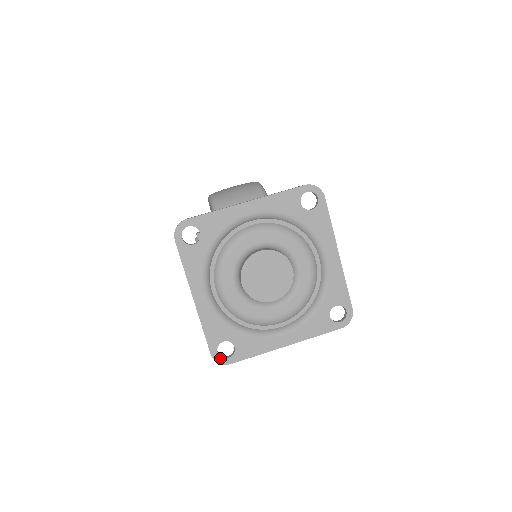
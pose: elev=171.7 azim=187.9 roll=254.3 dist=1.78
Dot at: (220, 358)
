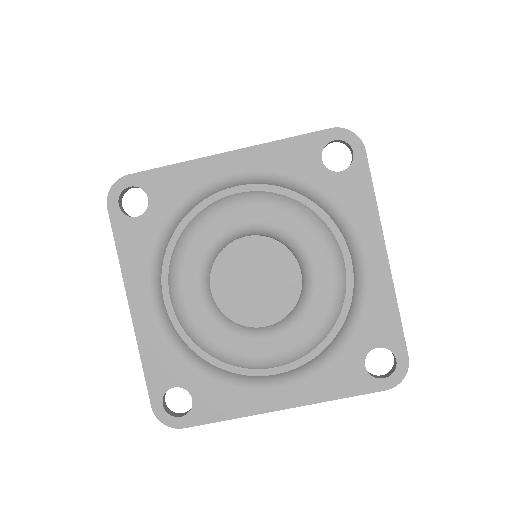
Dot at: (166, 415)
